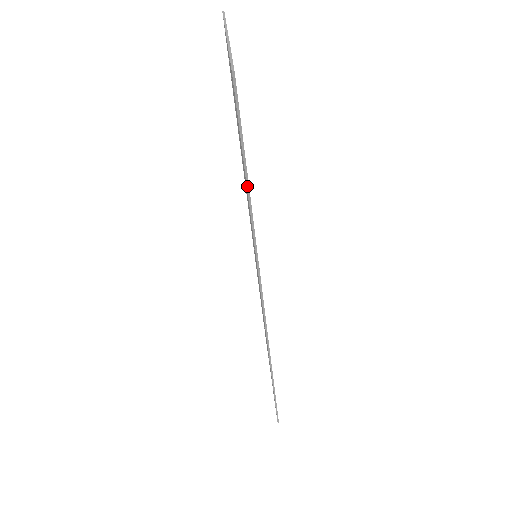
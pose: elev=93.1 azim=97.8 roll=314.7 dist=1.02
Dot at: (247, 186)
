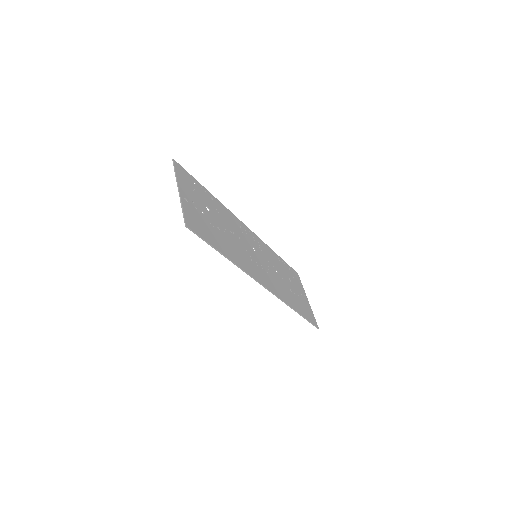
Dot at: (220, 253)
